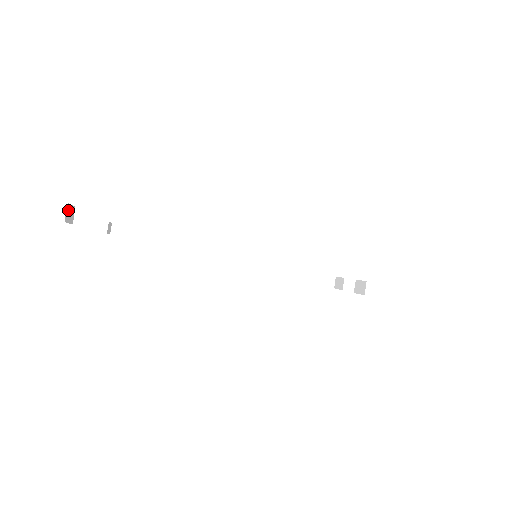
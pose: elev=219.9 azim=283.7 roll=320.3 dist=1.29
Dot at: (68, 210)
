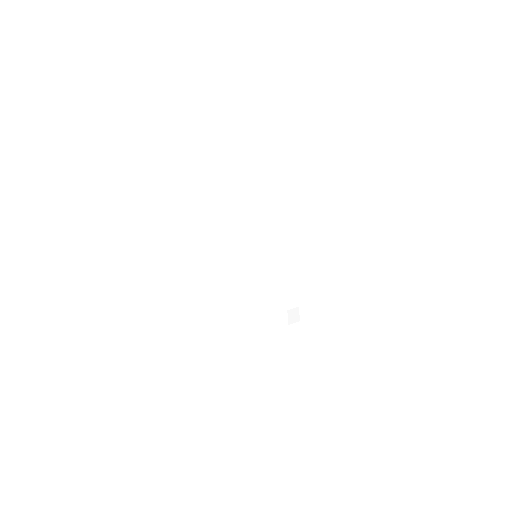
Dot at: (237, 356)
